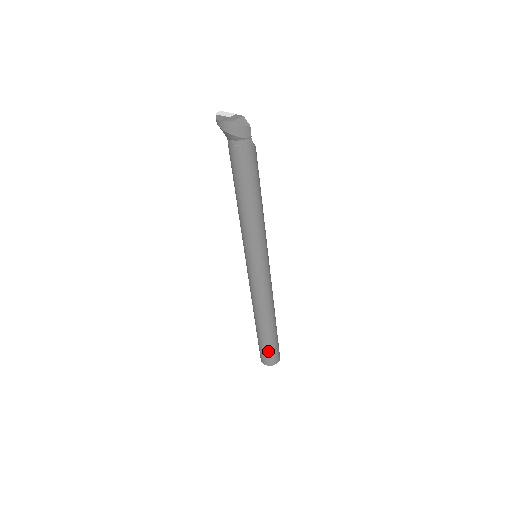
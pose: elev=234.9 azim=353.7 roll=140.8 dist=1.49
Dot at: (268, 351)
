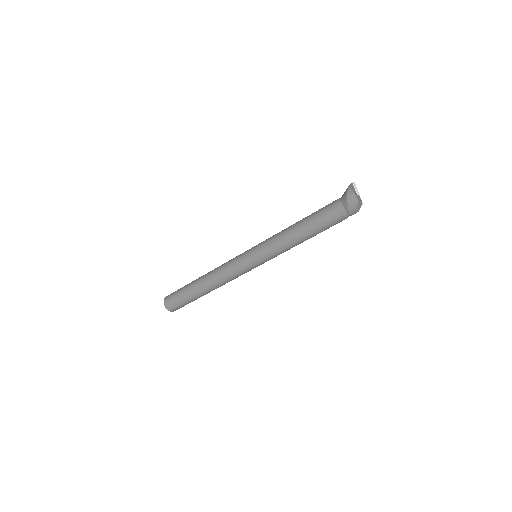
Dot at: (179, 301)
